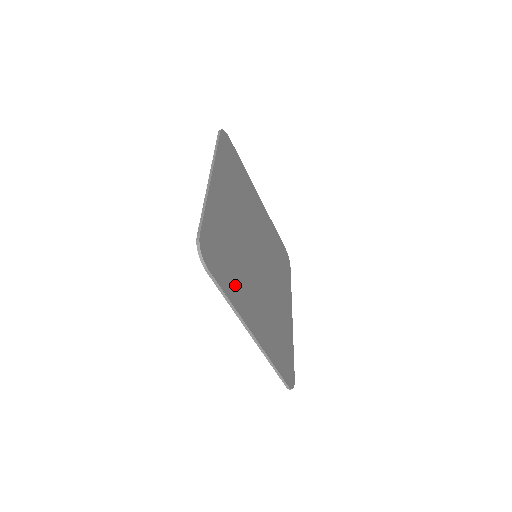
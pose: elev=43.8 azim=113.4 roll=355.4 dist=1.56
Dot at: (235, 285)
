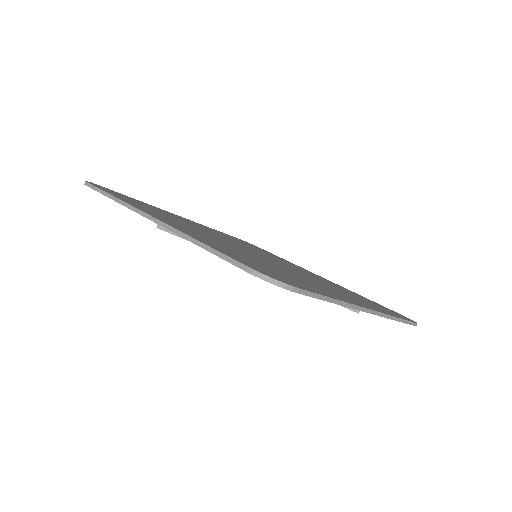
Dot at: occluded
